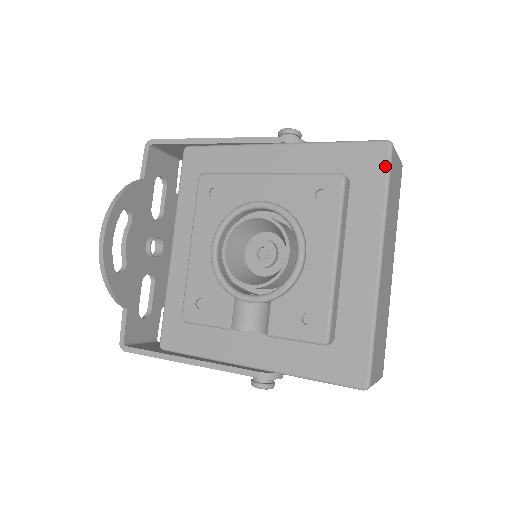
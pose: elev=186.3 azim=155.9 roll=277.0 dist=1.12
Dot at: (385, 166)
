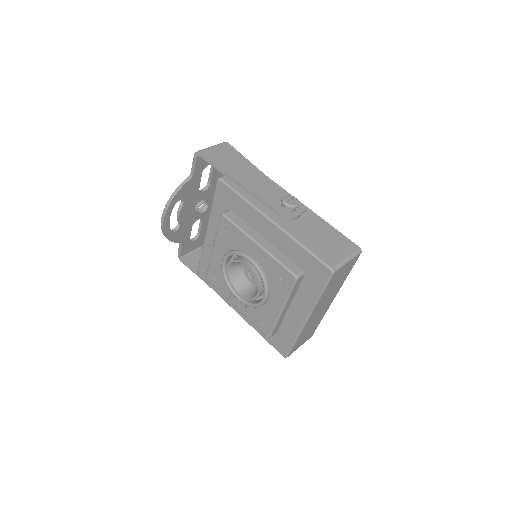
Dot at: (325, 282)
